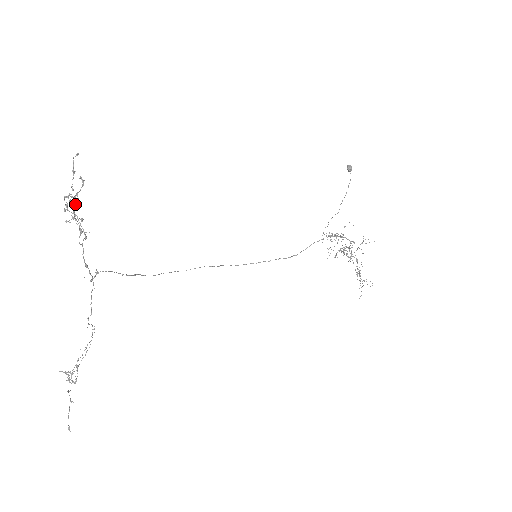
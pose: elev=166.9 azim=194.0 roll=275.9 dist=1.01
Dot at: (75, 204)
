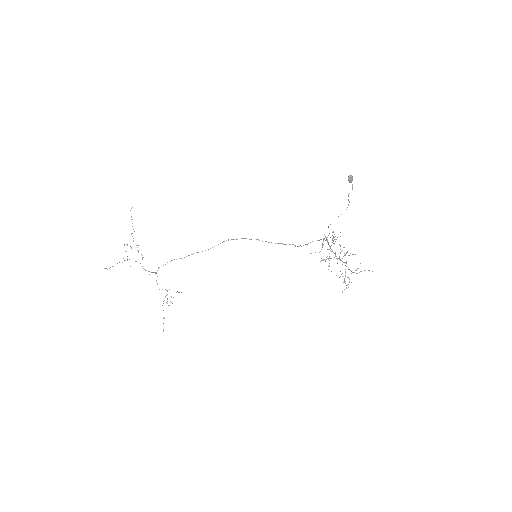
Dot at: (119, 262)
